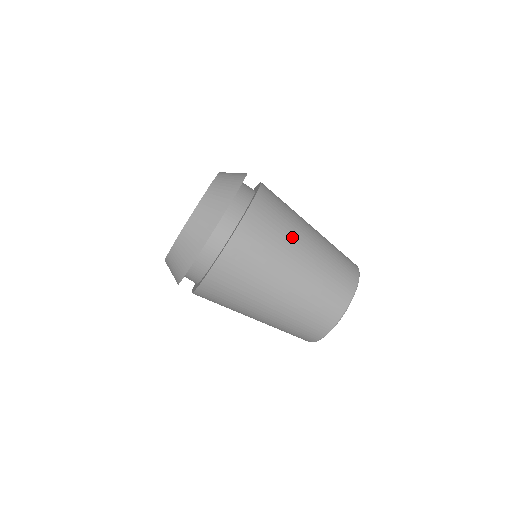
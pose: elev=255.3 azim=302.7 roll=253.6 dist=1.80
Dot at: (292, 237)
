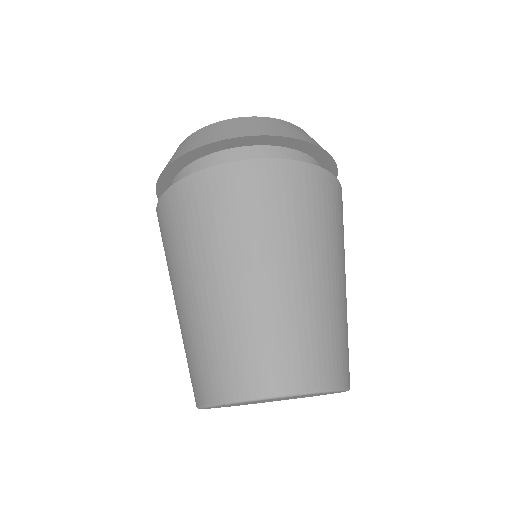
Dot at: (344, 255)
